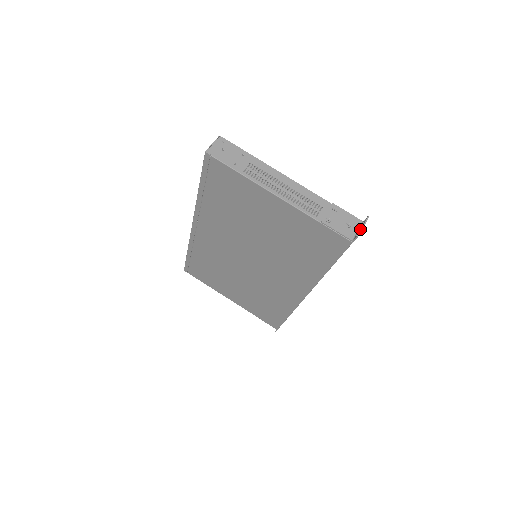
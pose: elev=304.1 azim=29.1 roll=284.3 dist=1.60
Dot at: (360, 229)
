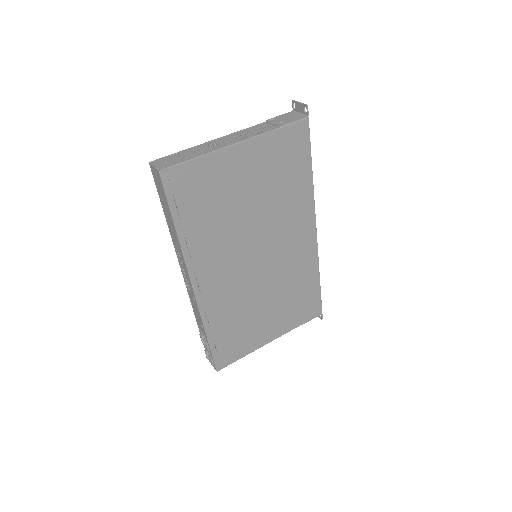
Dot at: (302, 105)
